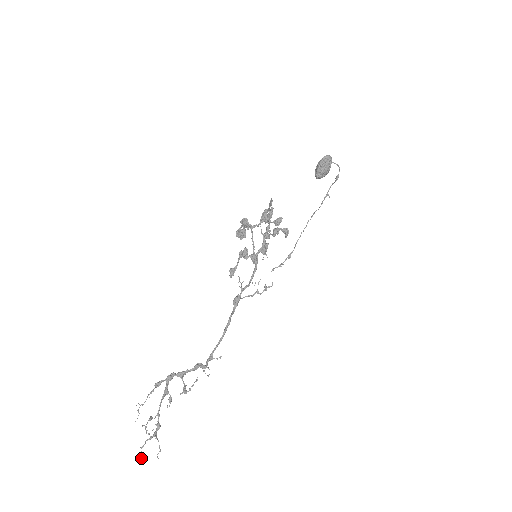
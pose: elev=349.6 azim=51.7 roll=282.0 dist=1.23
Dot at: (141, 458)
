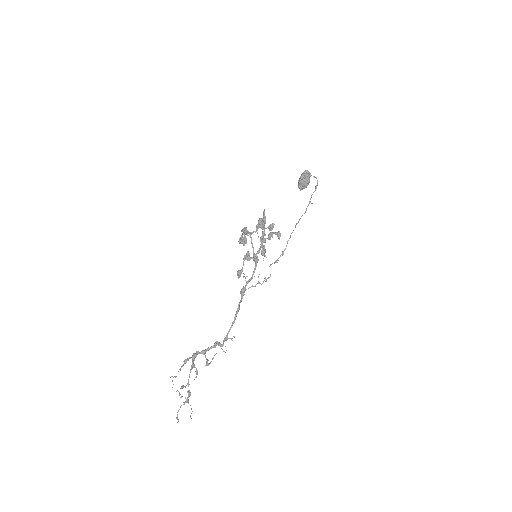
Dot at: (178, 420)
